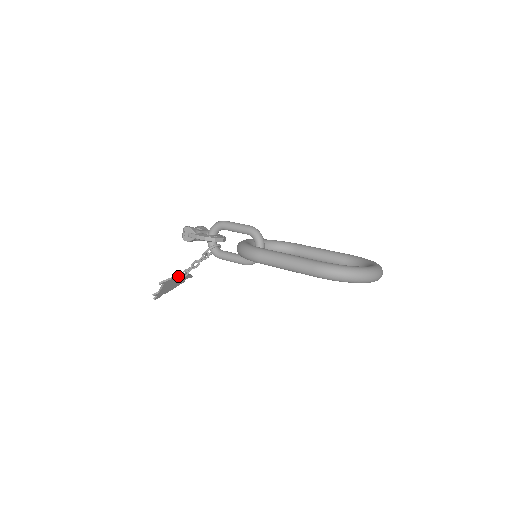
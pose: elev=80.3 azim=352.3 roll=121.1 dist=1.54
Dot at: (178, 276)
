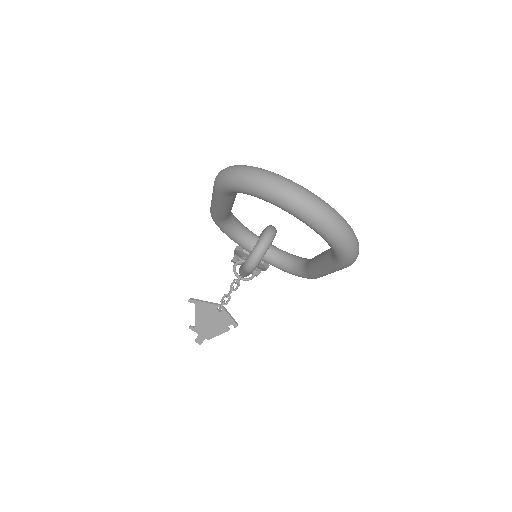
Dot at: (212, 303)
